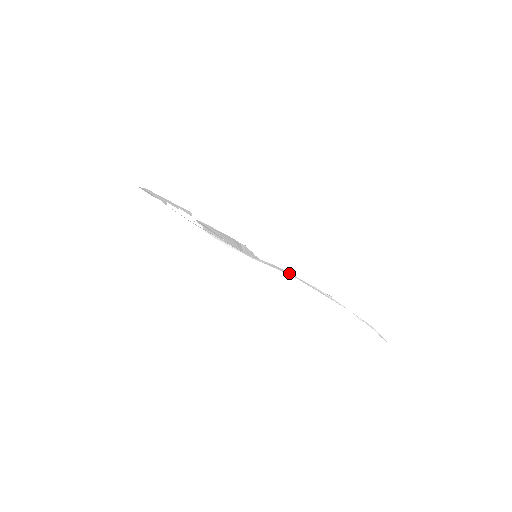
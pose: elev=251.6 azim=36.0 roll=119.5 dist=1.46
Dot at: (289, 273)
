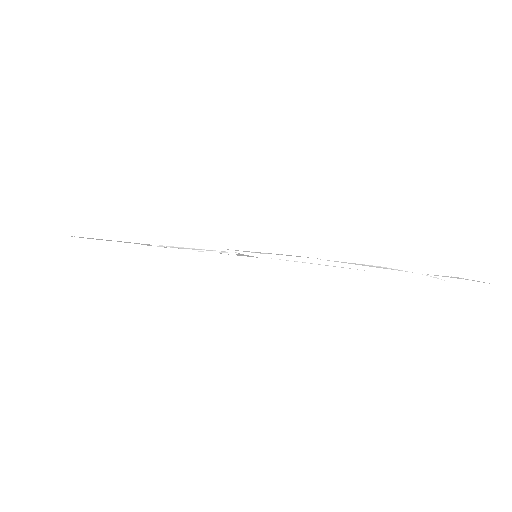
Dot at: occluded
